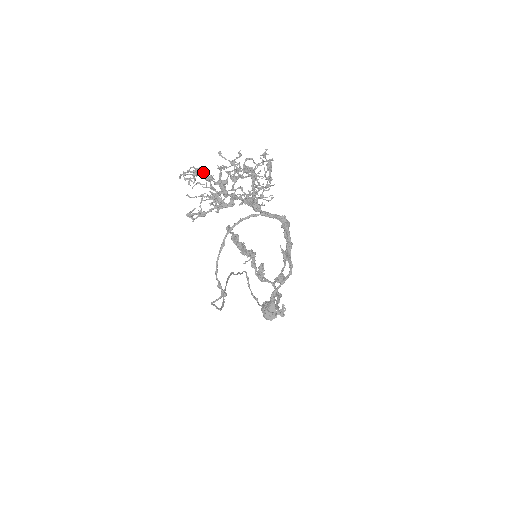
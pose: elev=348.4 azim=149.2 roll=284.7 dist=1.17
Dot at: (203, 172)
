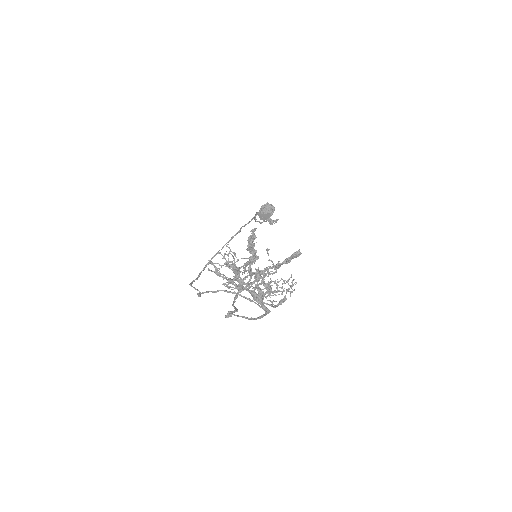
Dot at: (235, 270)
